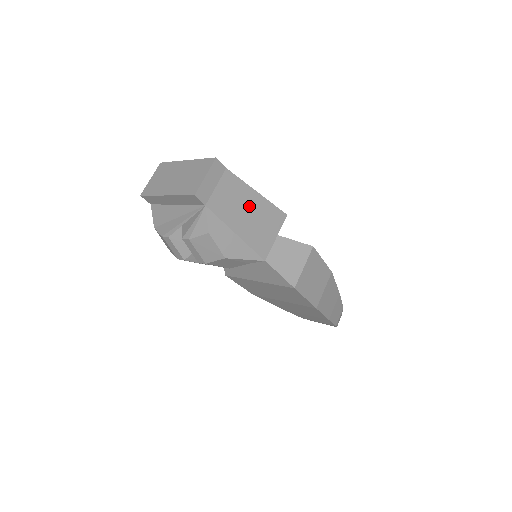
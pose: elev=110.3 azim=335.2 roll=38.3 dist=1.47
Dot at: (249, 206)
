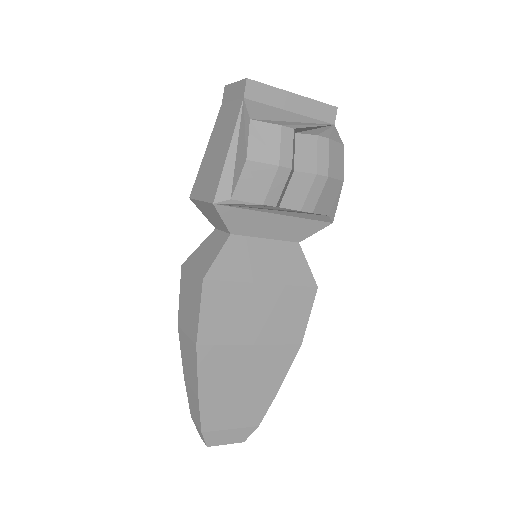
Dot at: occluded
